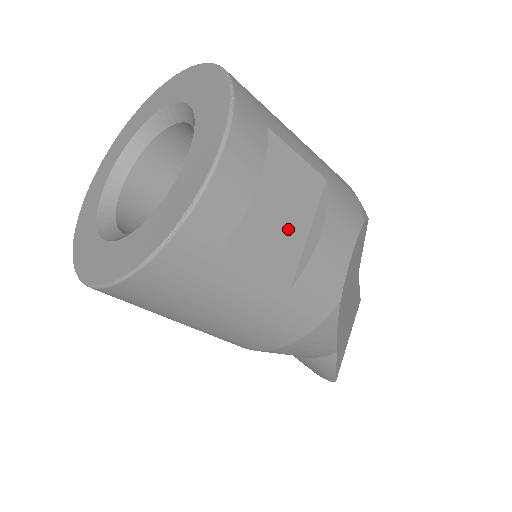
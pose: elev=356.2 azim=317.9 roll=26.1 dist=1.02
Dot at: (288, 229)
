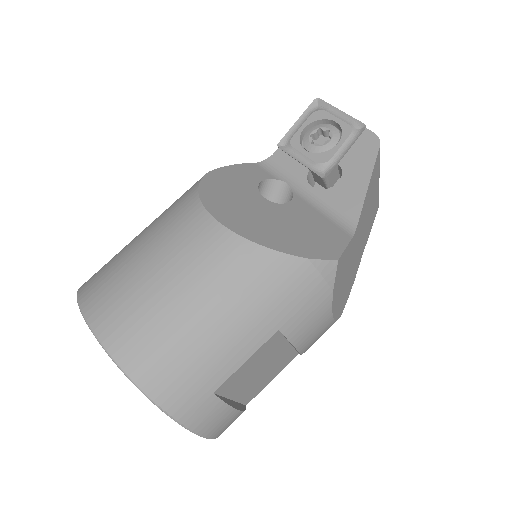
Dot at: (274, 362)
